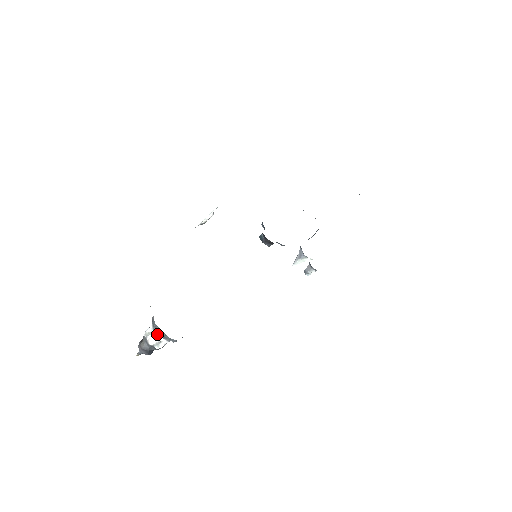
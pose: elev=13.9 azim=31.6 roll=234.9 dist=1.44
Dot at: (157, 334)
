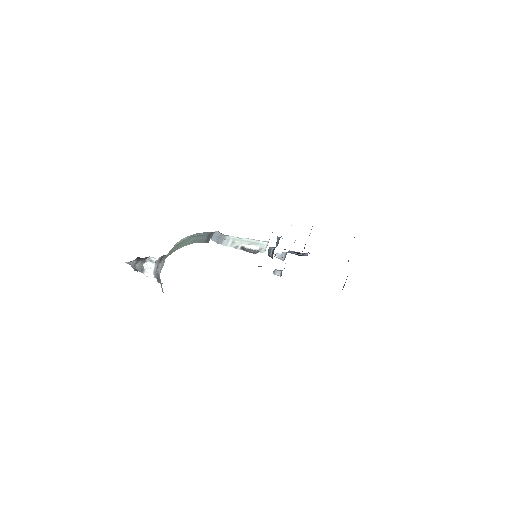
Dot at: (155, 275)
